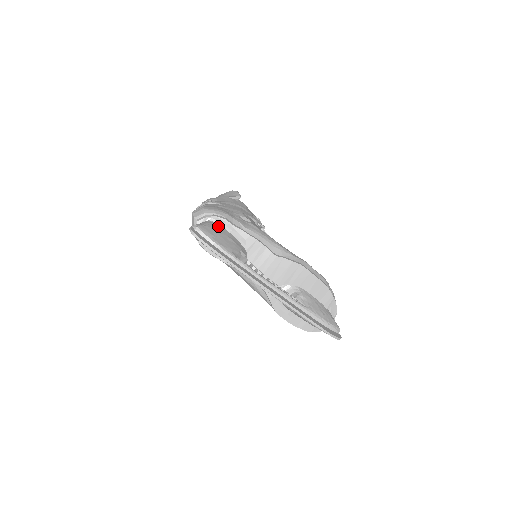
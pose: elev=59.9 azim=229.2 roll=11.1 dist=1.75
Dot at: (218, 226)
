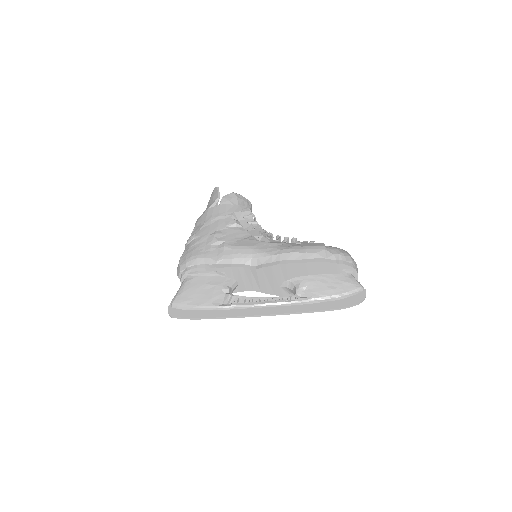
Dot at: (193, 280)
